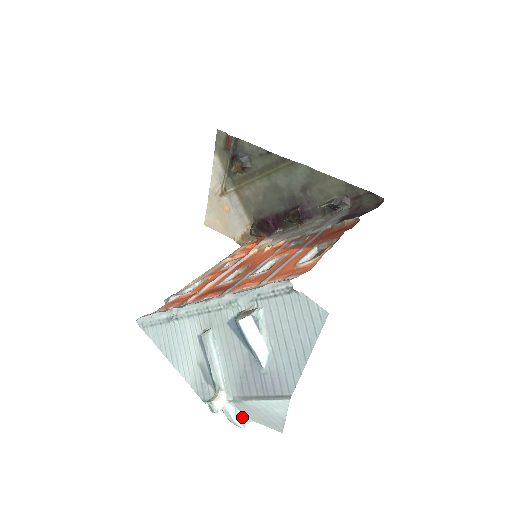
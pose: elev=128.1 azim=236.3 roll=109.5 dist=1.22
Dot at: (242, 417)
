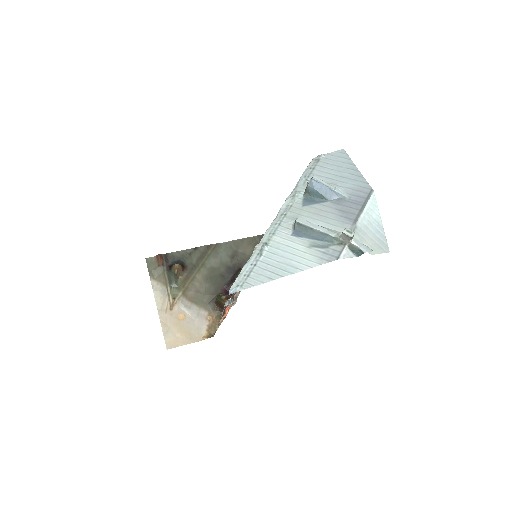
Dot at: occluded
